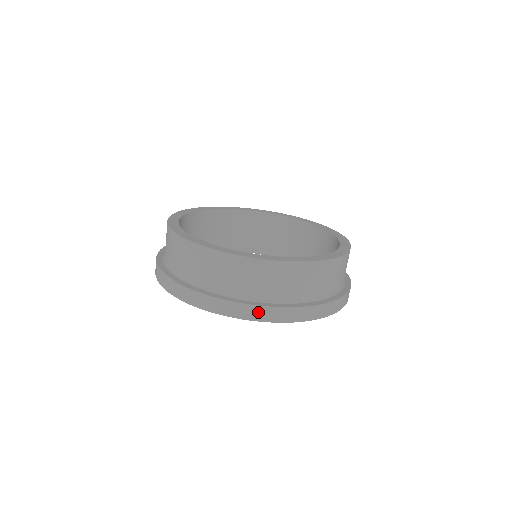
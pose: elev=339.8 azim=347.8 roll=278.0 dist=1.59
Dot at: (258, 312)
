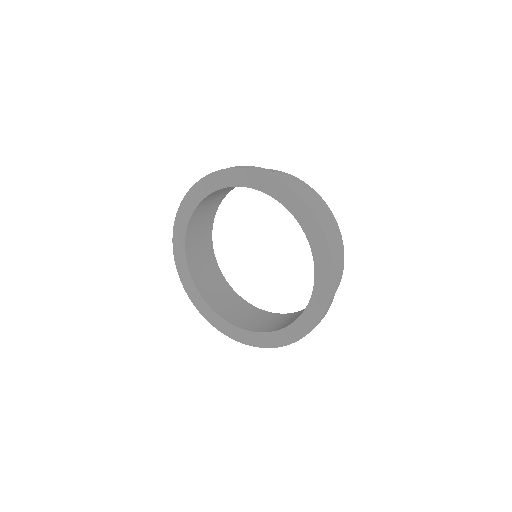
Dot at: (304, 196)
